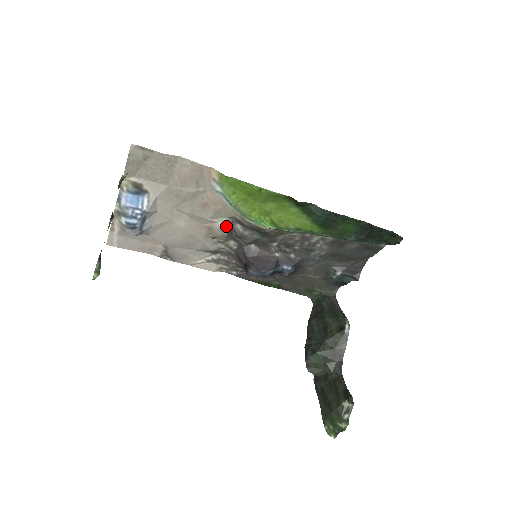
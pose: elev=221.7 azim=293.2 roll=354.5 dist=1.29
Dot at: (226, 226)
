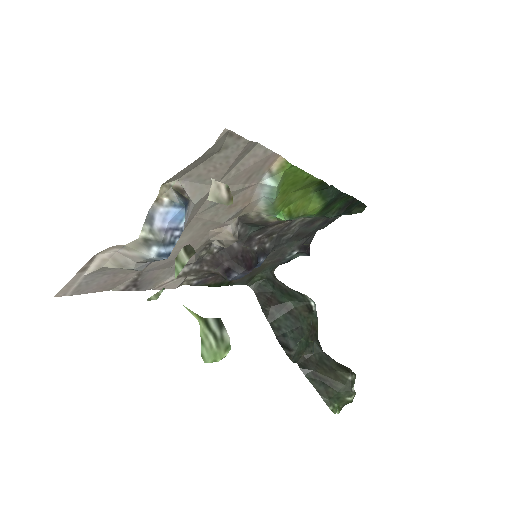
Dot at: (236, 227)
